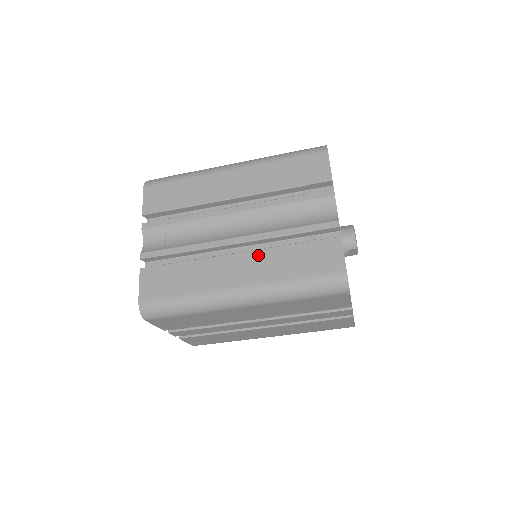
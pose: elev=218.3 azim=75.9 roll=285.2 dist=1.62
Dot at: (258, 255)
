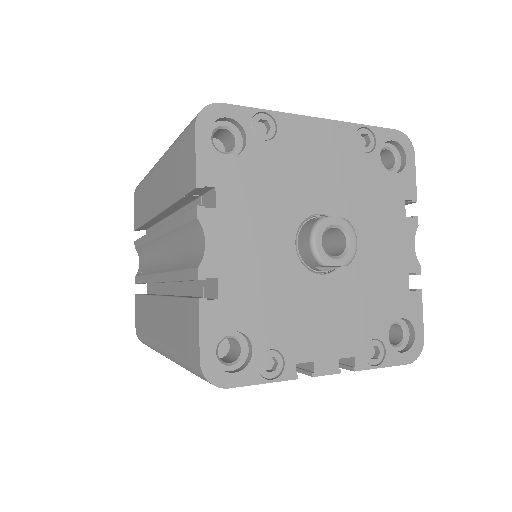
Dot at: (164, 304)
